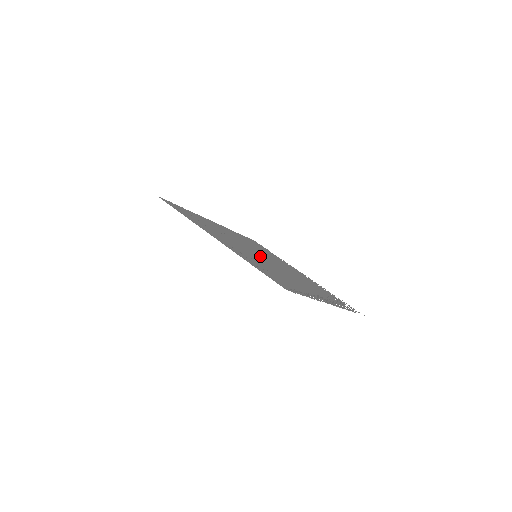
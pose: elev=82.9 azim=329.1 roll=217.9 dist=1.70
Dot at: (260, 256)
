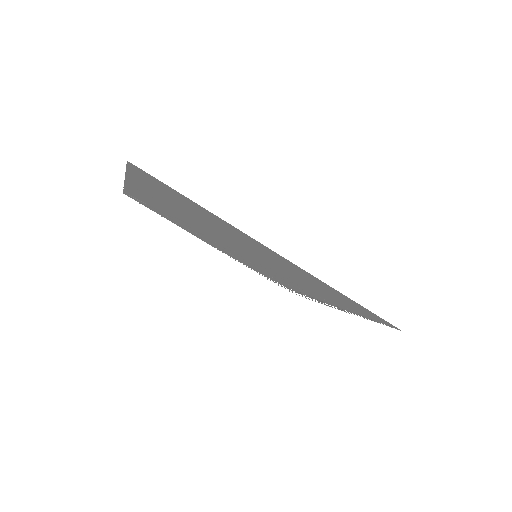
Dot at: (240, 249)
